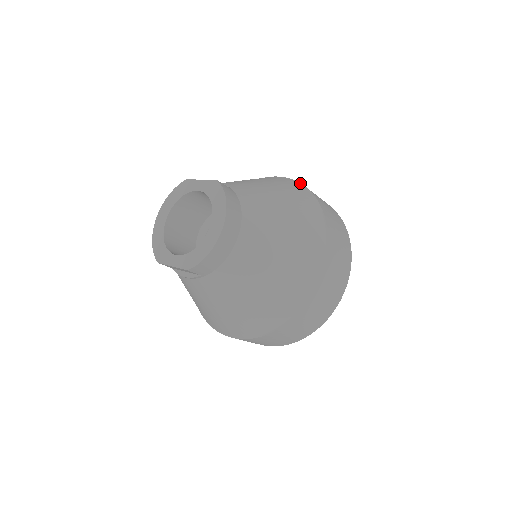
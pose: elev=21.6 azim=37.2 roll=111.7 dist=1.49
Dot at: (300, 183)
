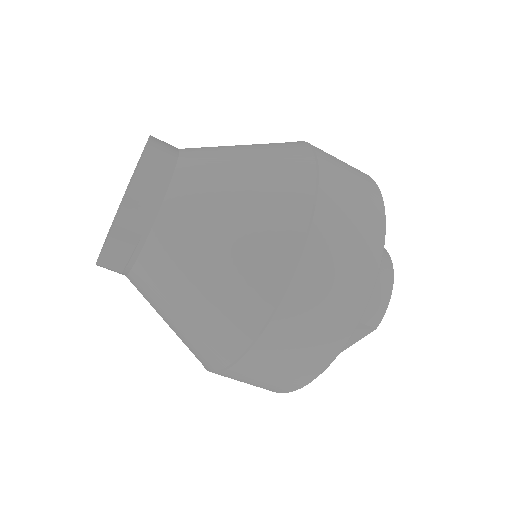
Dot at: occluded
